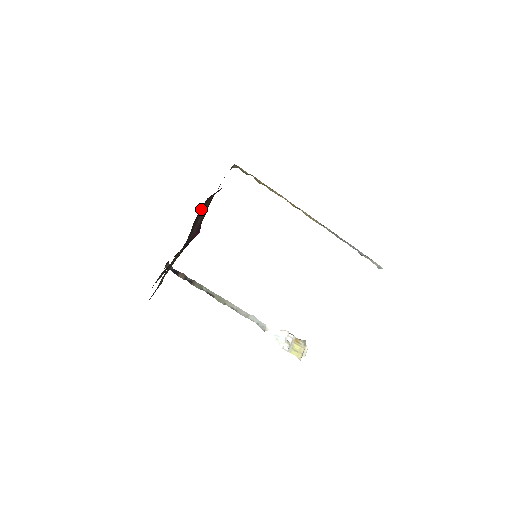
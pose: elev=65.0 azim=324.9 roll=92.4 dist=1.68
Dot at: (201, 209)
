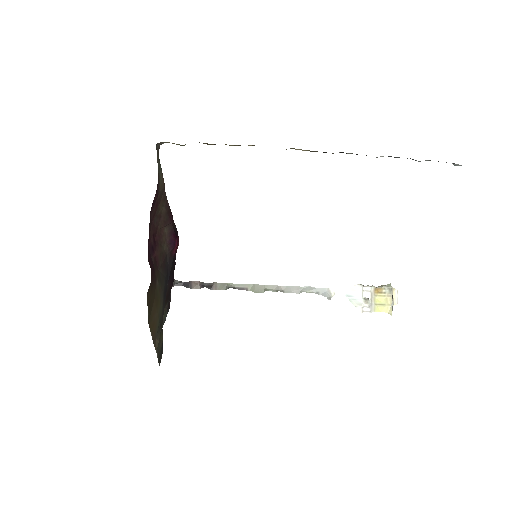
Dot at: (155, 223)
